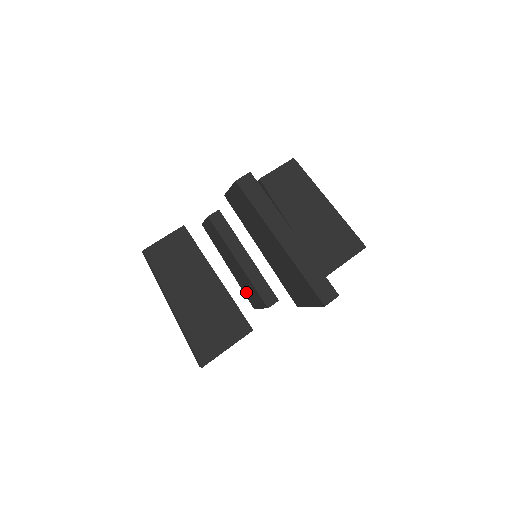
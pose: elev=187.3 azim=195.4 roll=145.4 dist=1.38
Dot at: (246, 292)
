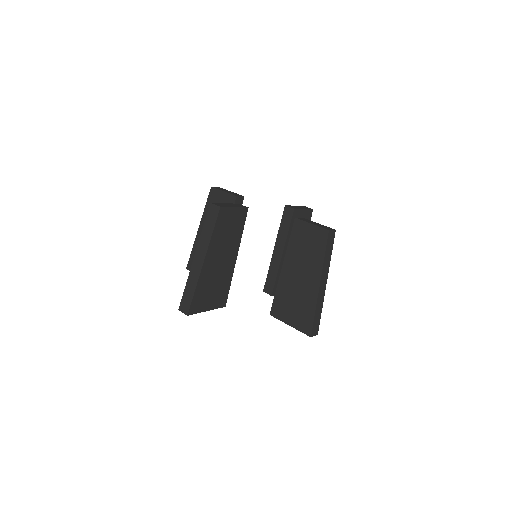
Dot at: occluded
